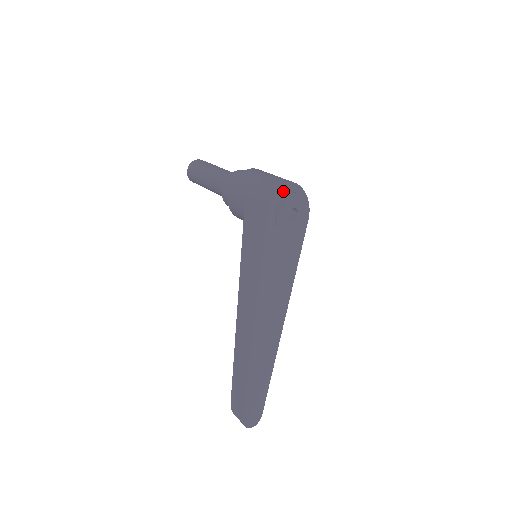
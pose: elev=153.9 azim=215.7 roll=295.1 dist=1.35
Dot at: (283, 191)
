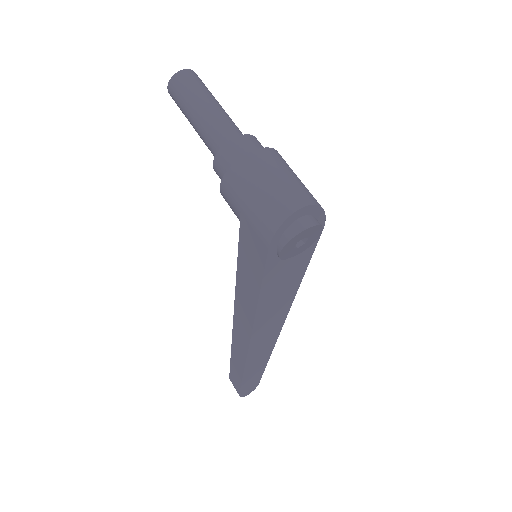
Dot at: (289, 223)
